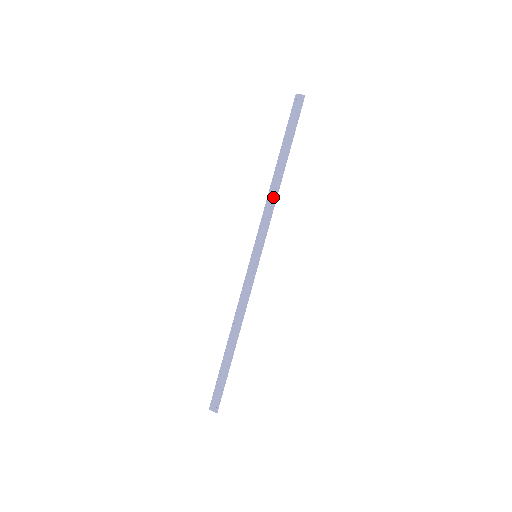
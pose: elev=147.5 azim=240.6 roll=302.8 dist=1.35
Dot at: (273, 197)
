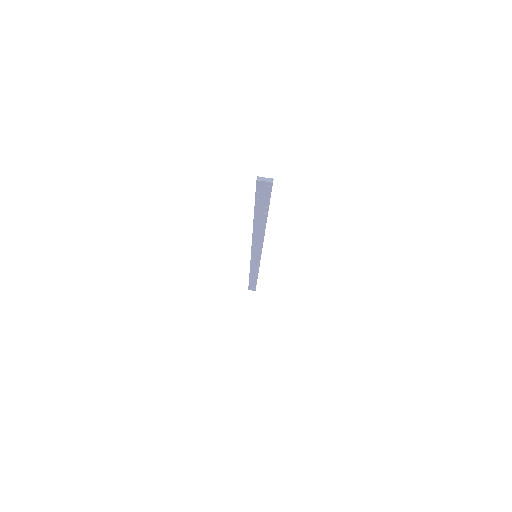
Dot at: (260, 238)
